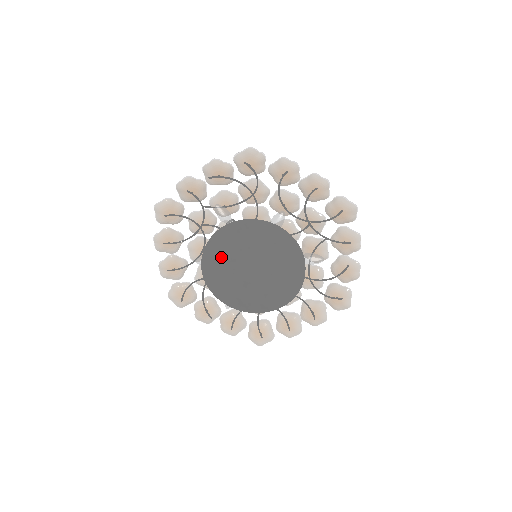
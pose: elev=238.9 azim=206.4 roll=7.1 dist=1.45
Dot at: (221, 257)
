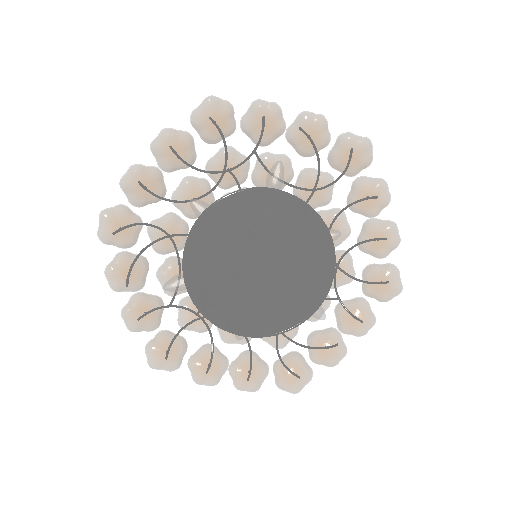
Dot at: (241, 220)
